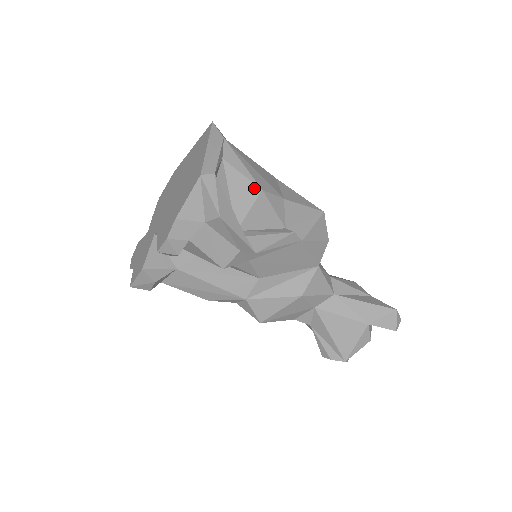
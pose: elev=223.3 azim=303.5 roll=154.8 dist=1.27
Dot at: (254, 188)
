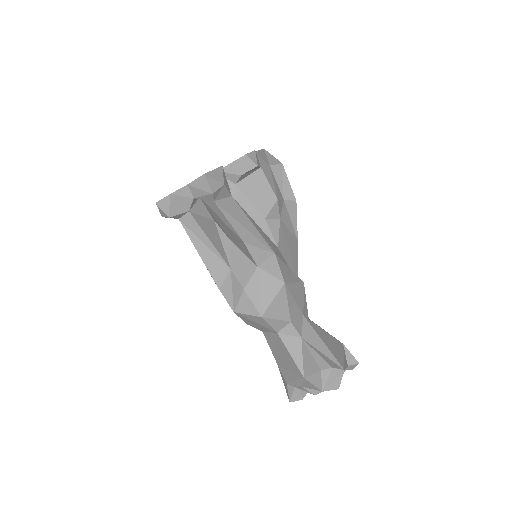
Dot at: occluded
